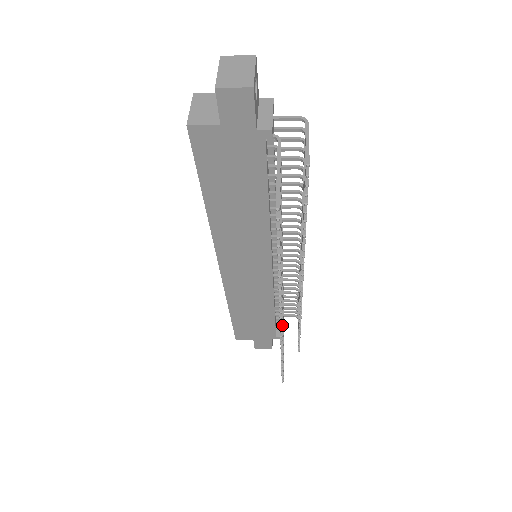
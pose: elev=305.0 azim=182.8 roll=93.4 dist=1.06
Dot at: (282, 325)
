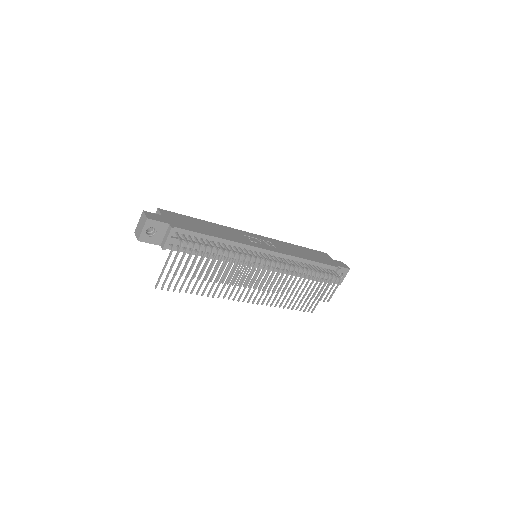
Dot at: (254, 300)
